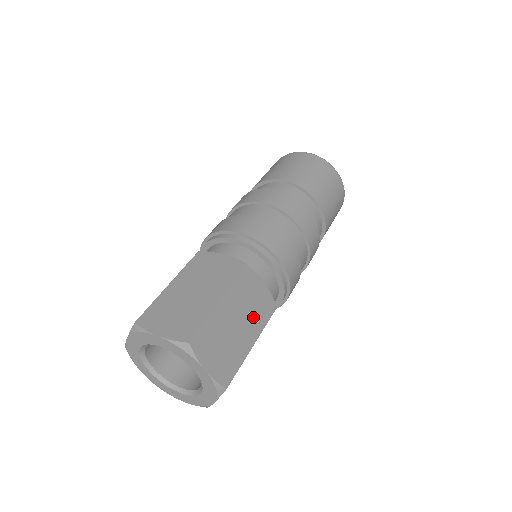
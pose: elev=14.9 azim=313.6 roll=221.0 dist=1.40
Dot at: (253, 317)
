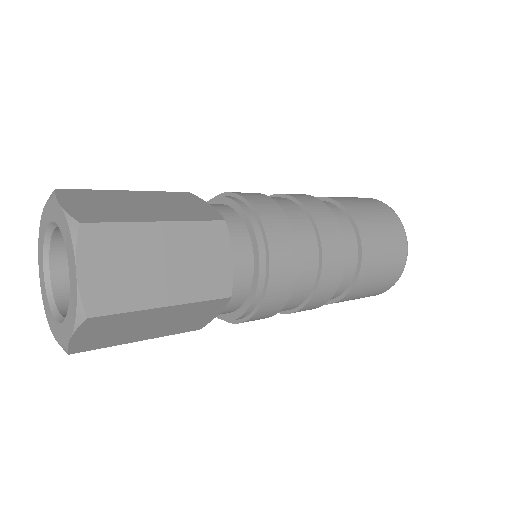
Dot at: (190, 277)
